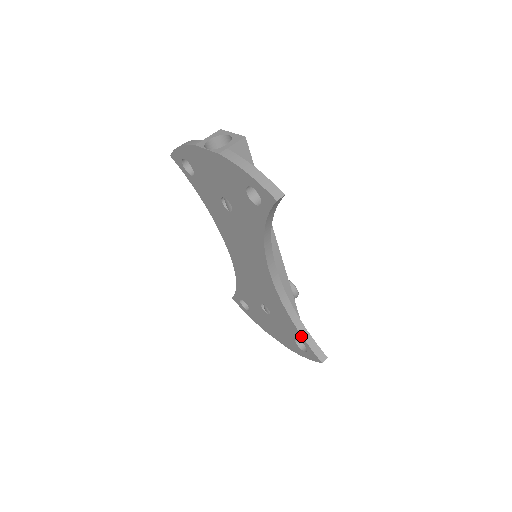
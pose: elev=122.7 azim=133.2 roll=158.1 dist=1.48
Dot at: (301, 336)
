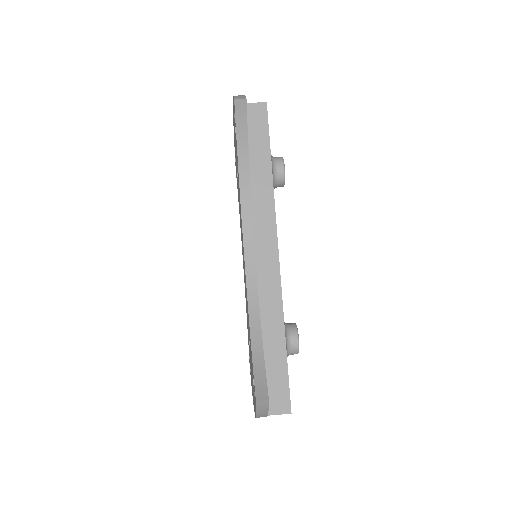
Dot at: (252, 356)
